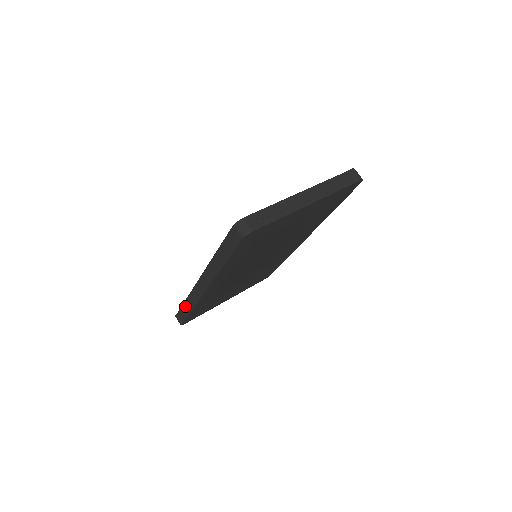
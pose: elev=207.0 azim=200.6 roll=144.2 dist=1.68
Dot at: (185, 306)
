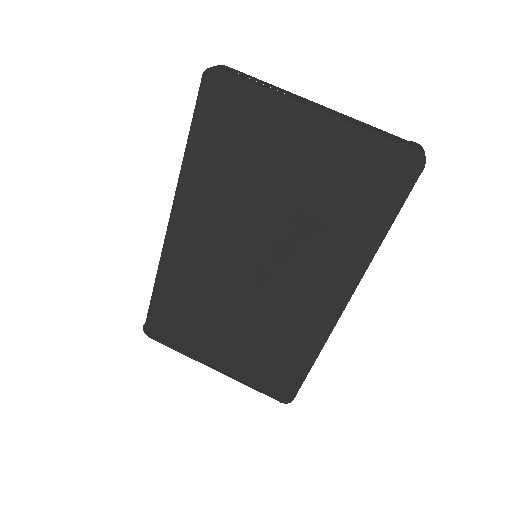
Dot at: occluded
